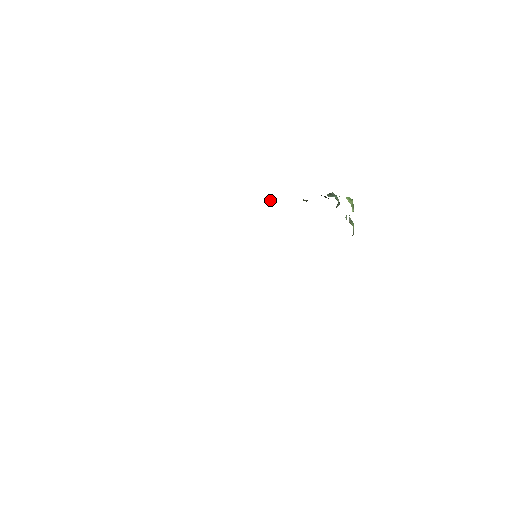
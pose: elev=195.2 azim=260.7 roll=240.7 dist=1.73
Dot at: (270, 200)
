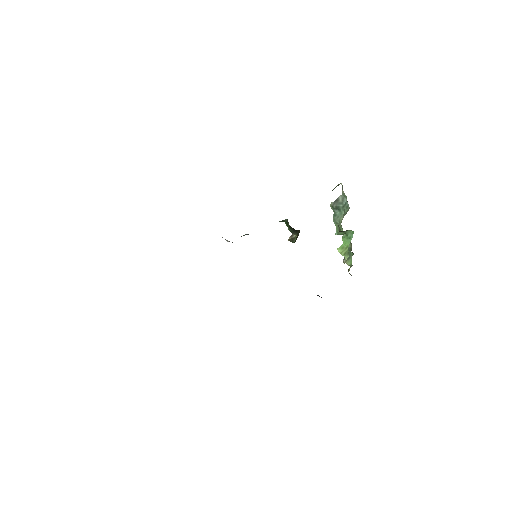
Dot at: occluded
